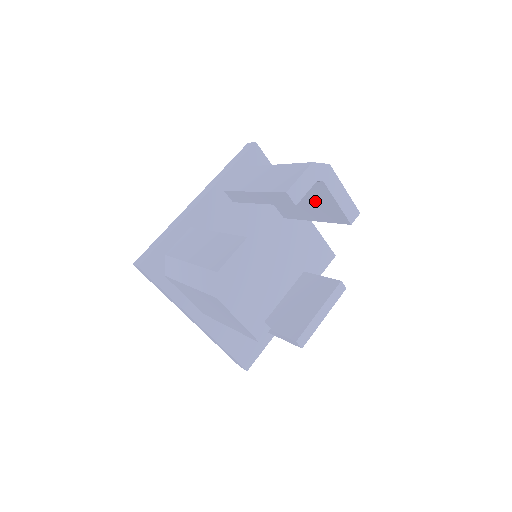
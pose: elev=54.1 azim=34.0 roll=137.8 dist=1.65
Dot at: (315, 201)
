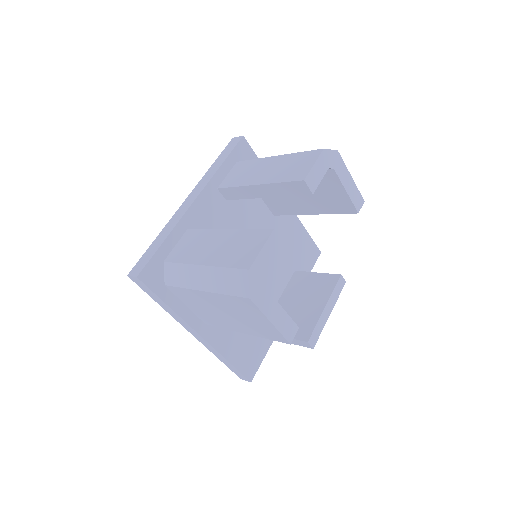
Dot at: (318, 192)
